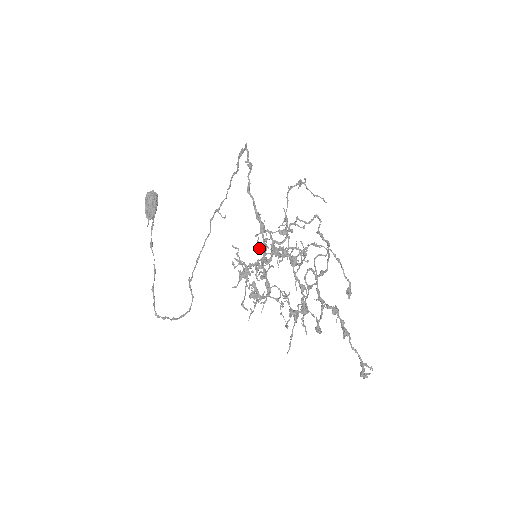
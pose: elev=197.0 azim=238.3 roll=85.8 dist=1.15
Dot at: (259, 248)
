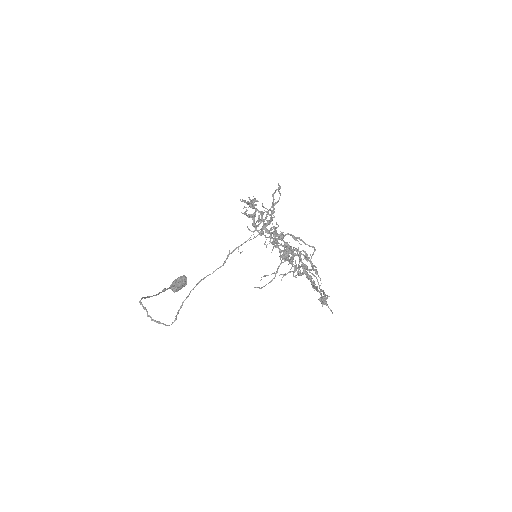
Dot at: occluded
